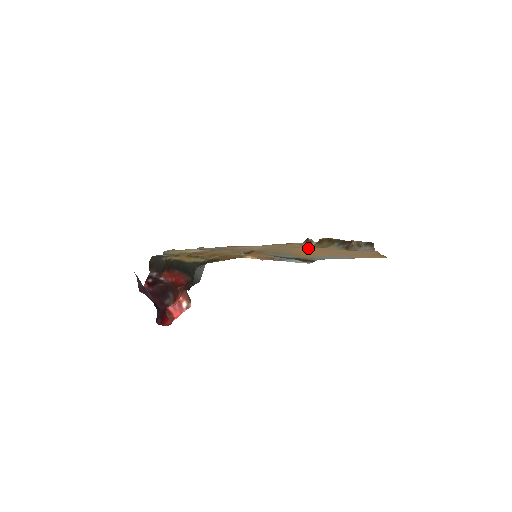
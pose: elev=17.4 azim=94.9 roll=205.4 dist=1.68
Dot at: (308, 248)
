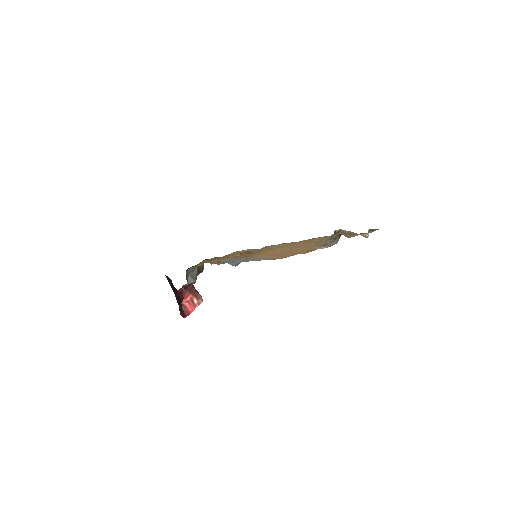
Dot at: (298, 245)
